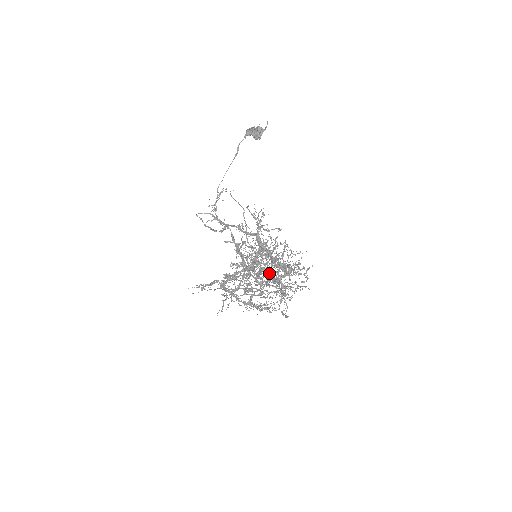
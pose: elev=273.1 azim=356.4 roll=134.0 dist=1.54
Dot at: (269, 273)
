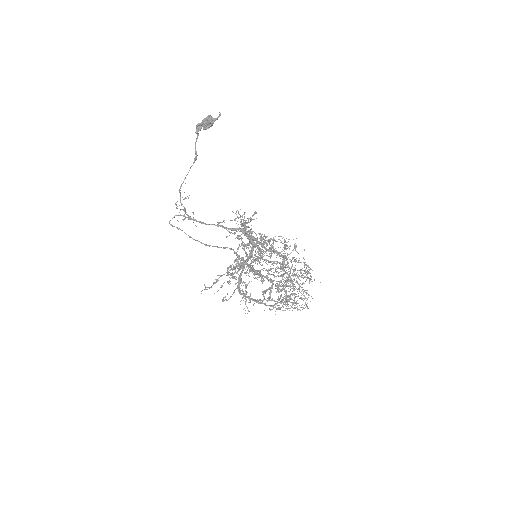
Dot at: occluded
